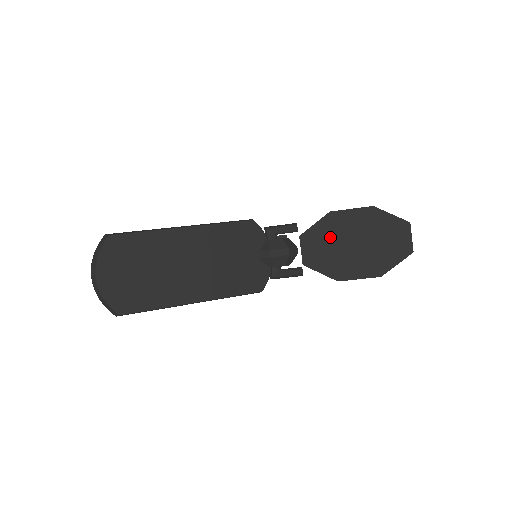
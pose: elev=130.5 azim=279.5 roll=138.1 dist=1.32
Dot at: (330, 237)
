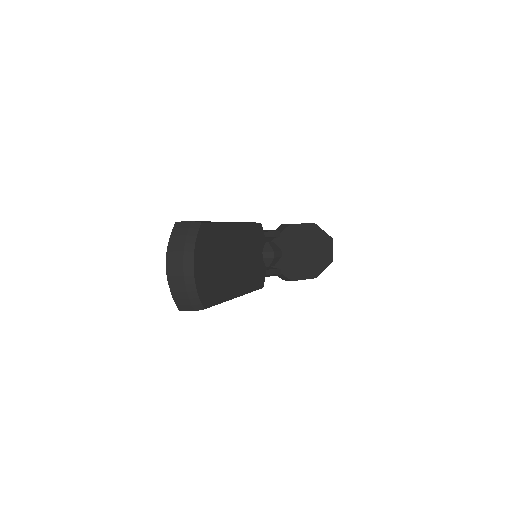
Dot at: (290, 244)
